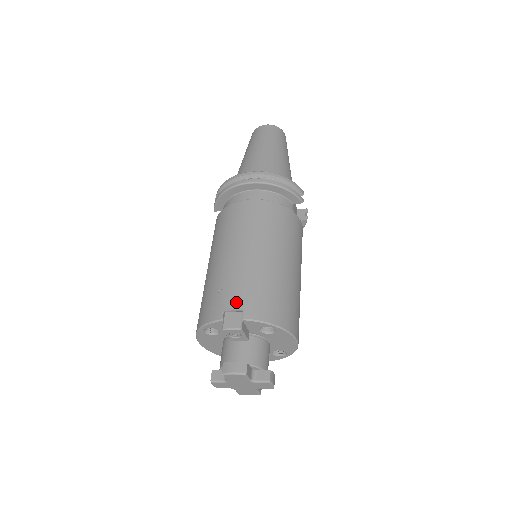
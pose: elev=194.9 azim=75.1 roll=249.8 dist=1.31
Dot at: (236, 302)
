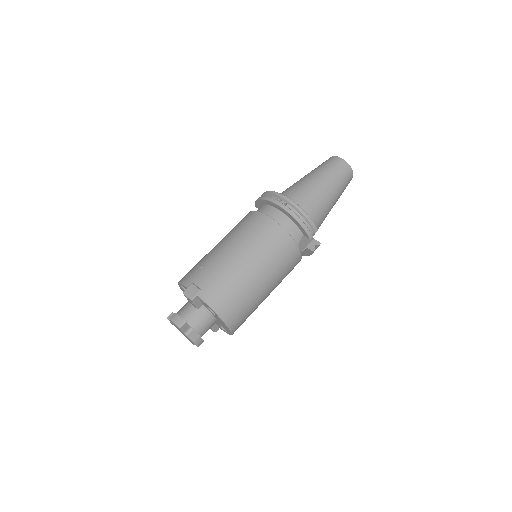
Dot at: (202, 282)
